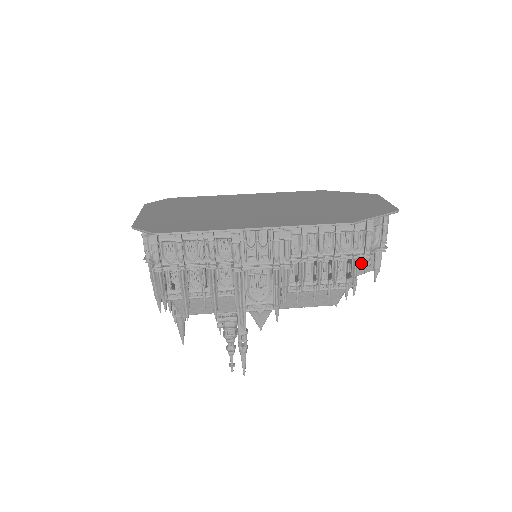
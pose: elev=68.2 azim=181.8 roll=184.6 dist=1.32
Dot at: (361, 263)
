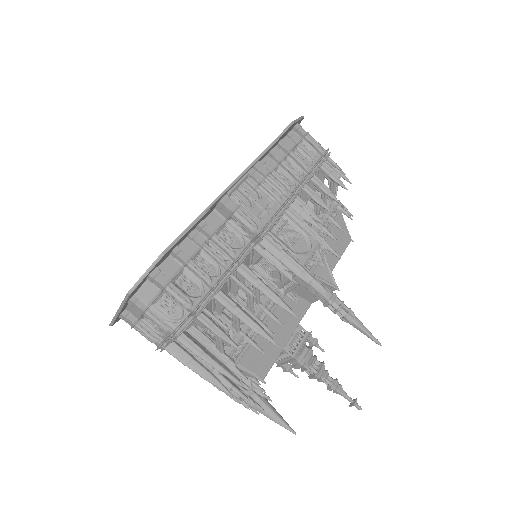
Dot at: occluded
